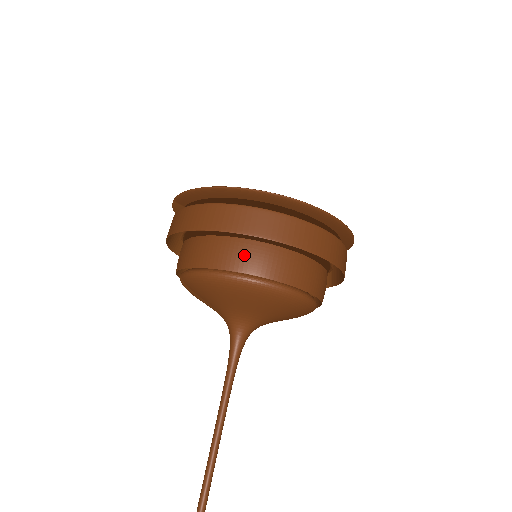
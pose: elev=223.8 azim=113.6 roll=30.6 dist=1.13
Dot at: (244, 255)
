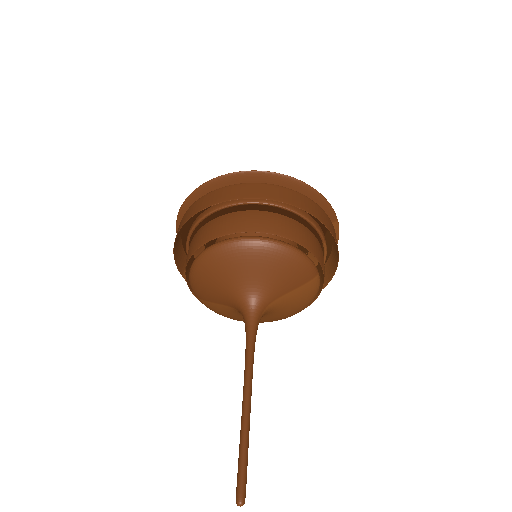
Dot at: (203, 234)
